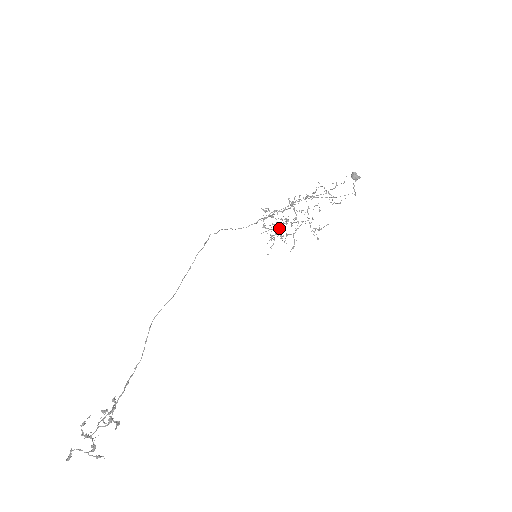
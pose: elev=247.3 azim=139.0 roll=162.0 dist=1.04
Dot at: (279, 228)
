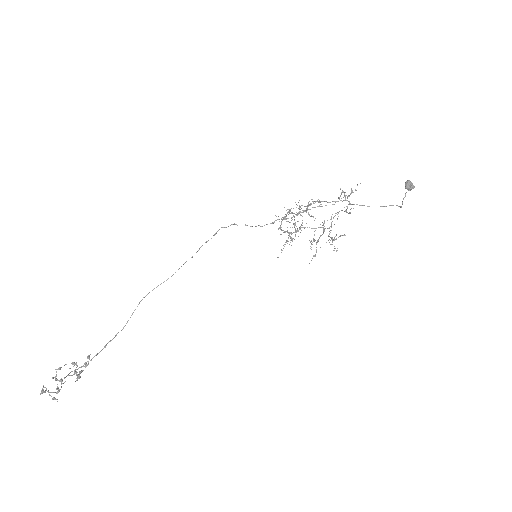
Dot at: (296, 232)
